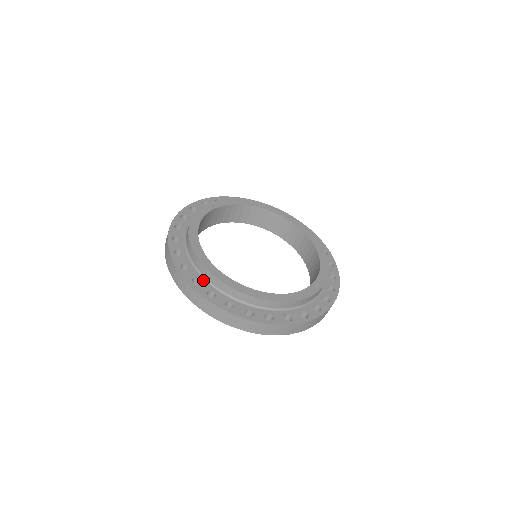
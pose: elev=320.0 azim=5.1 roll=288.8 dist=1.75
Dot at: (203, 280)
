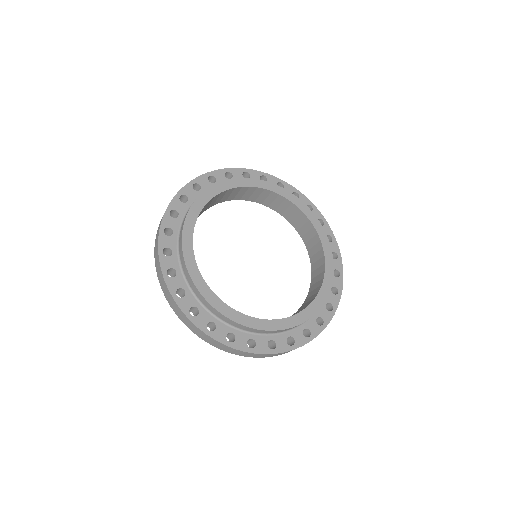
Dot at: (180, 273)
